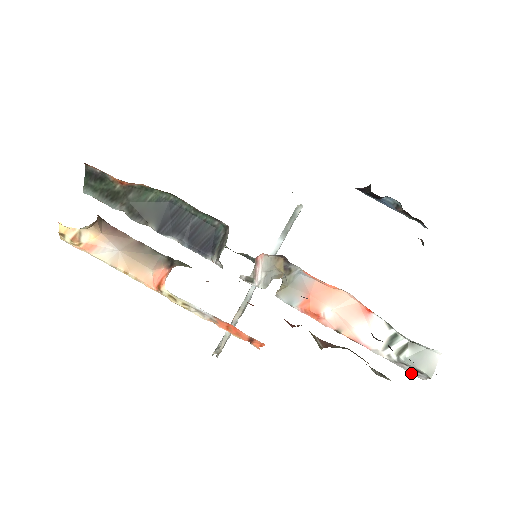
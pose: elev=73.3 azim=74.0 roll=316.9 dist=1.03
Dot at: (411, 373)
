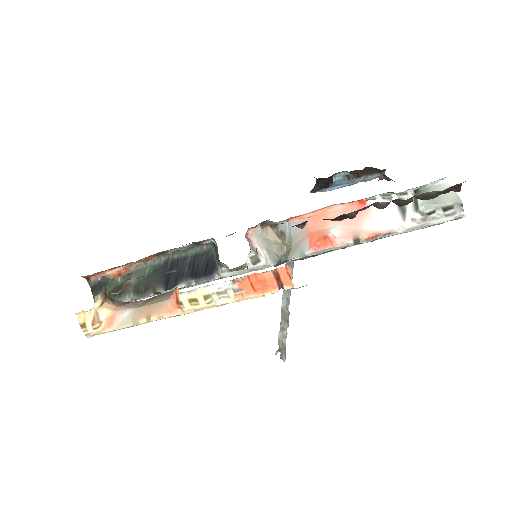
Dot at: occluded
